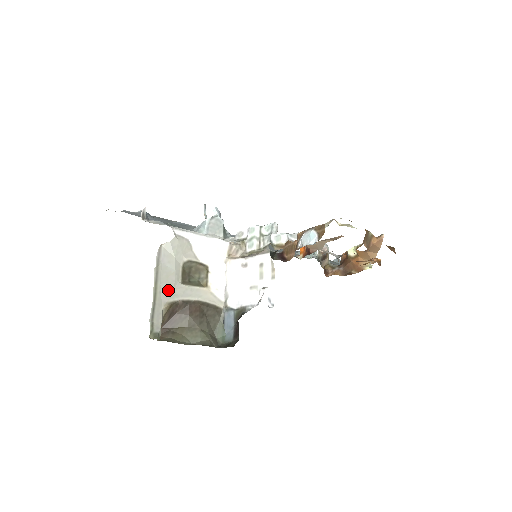
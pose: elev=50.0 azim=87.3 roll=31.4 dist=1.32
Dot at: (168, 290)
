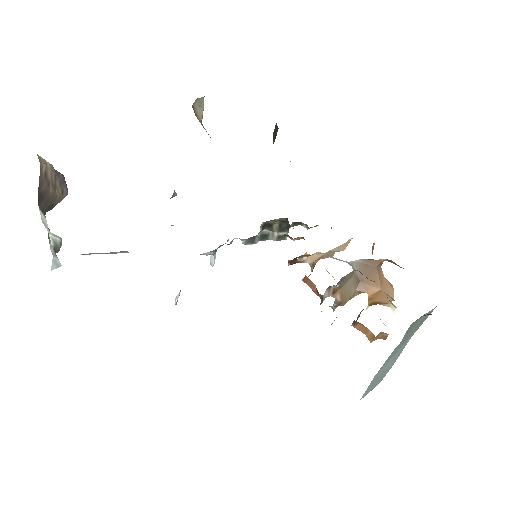
Dot at: occluded
